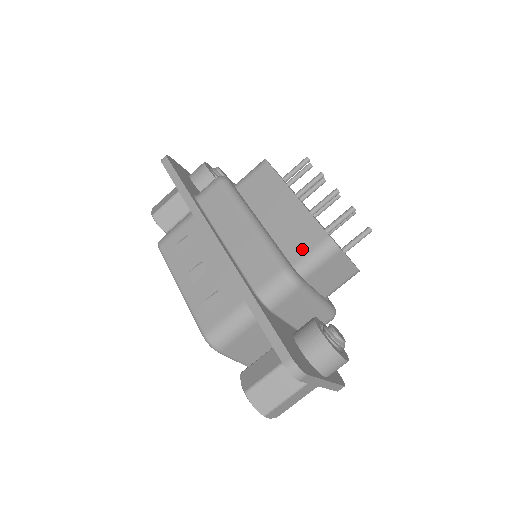
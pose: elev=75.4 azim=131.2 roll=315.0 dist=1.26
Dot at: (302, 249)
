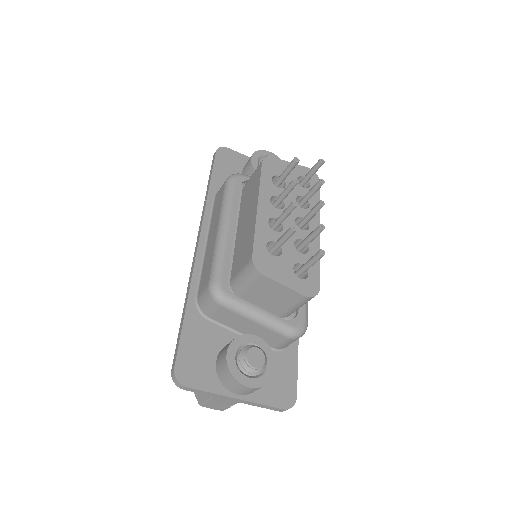
Dot at: (239, 265)
